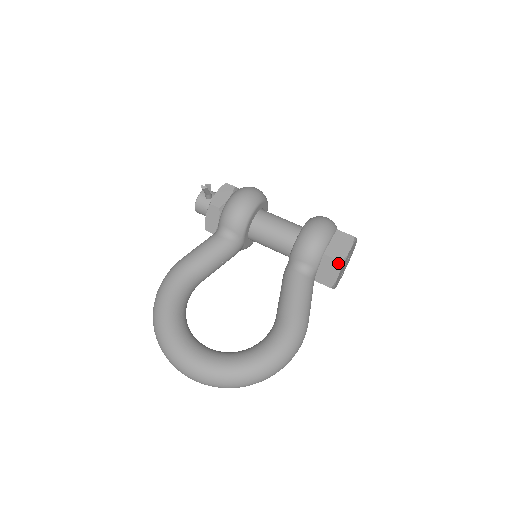
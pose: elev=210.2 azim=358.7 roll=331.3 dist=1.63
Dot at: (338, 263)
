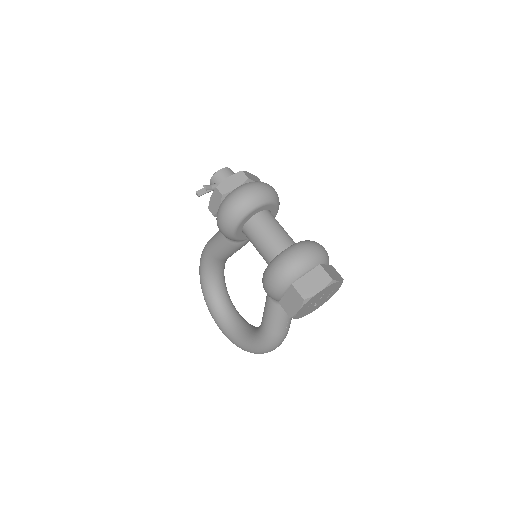
Dot at: (290, 316)
